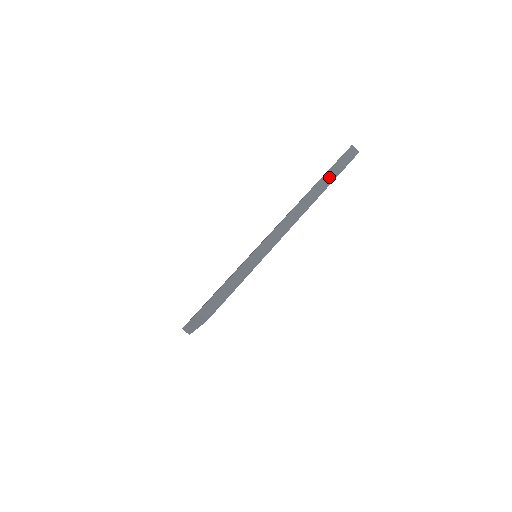
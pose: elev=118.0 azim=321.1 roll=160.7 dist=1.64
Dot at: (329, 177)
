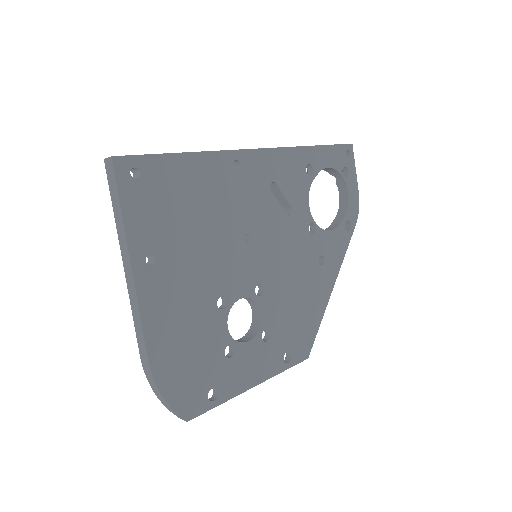
Dot at: occluded
